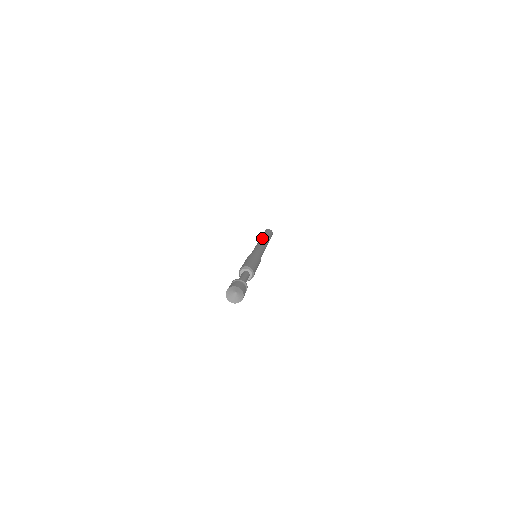
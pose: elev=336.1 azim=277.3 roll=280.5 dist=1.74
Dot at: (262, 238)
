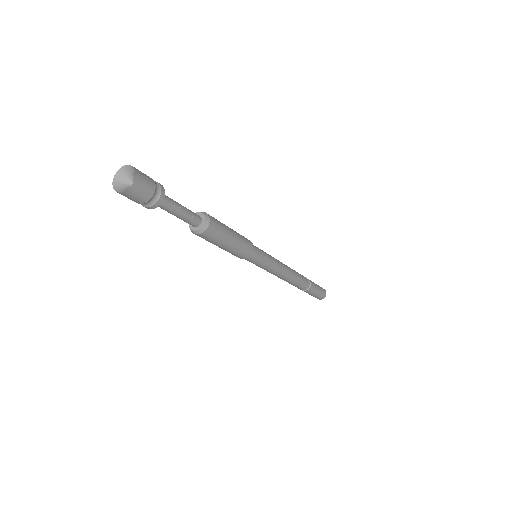
Dot at: occluded
